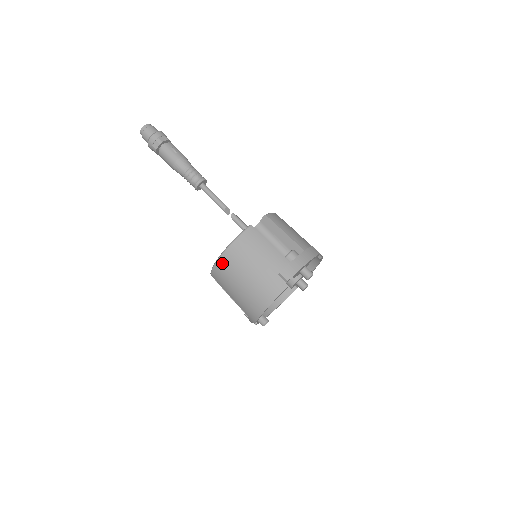
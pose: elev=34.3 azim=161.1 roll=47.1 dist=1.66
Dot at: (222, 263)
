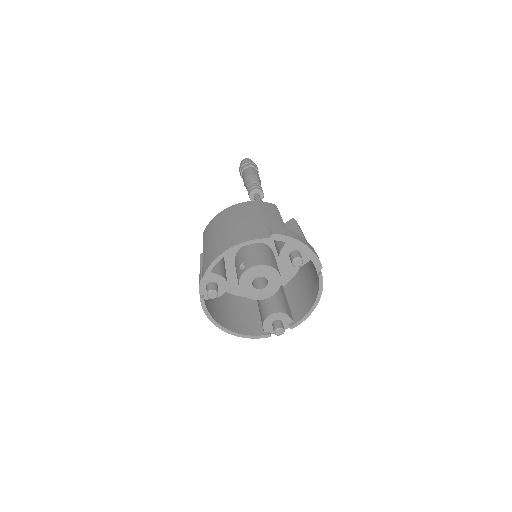
Dot at: (224, 212)
